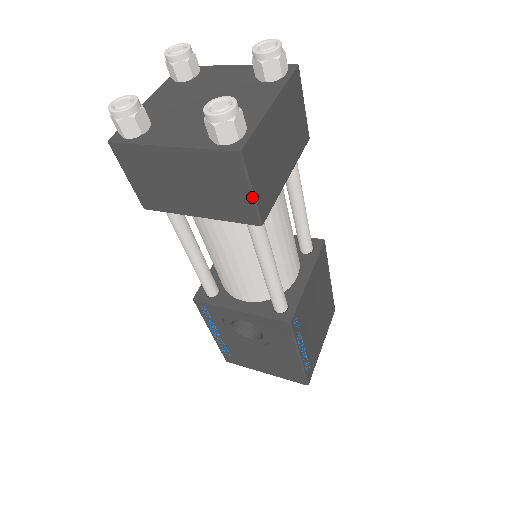
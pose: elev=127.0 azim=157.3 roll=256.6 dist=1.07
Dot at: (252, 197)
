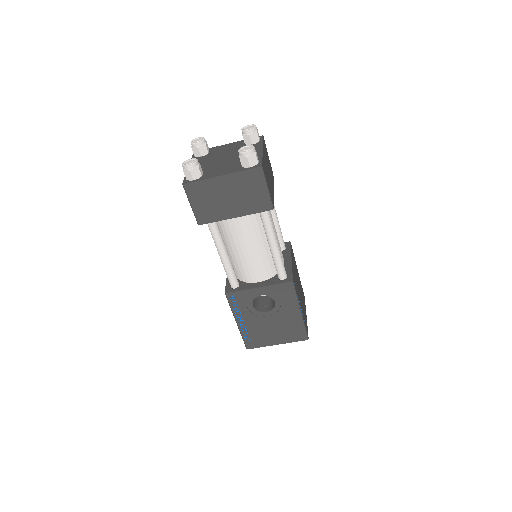
Dot at: (268, 192)
